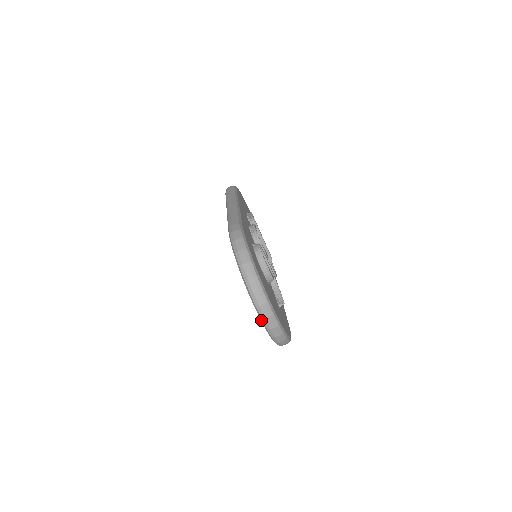
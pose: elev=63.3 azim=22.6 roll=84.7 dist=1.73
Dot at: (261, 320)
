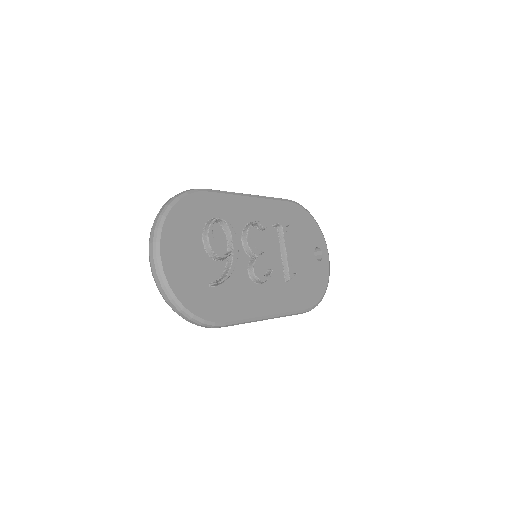
Dot at: occluded
